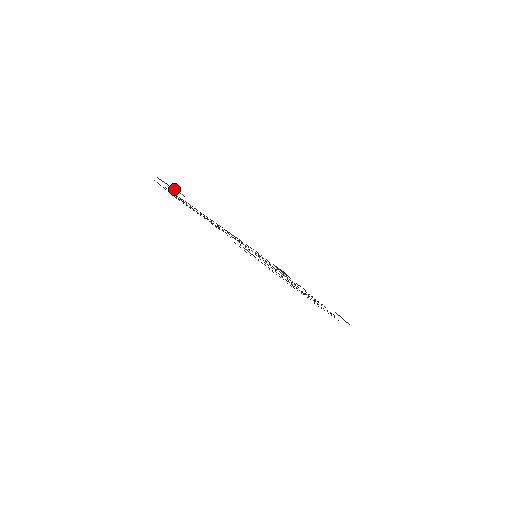
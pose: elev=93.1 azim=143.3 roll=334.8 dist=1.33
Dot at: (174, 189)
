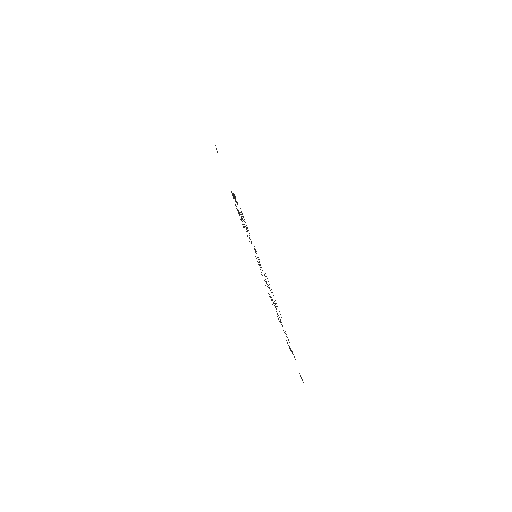
Dot at: occluded
